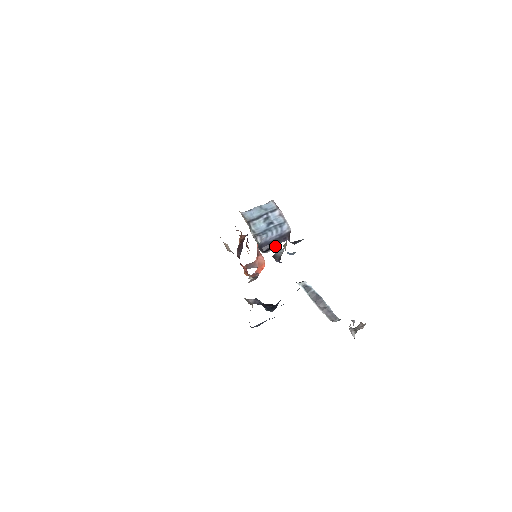
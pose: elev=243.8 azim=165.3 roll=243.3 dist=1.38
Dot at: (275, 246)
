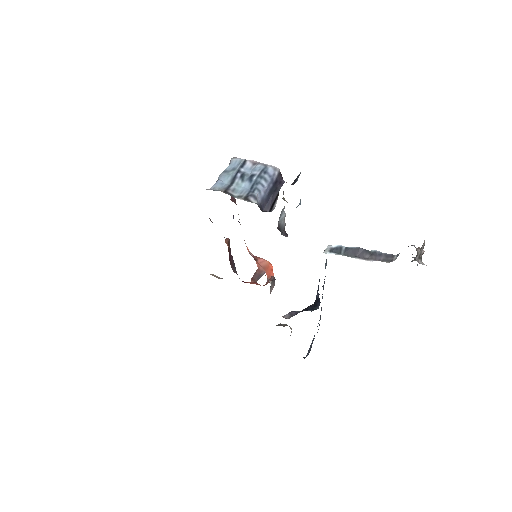
Dot at: (277, 196)
